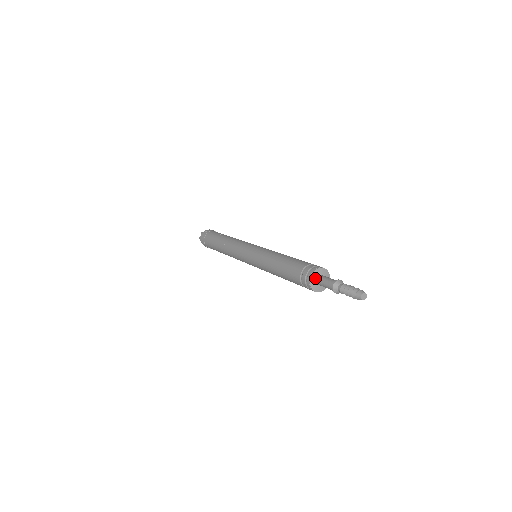
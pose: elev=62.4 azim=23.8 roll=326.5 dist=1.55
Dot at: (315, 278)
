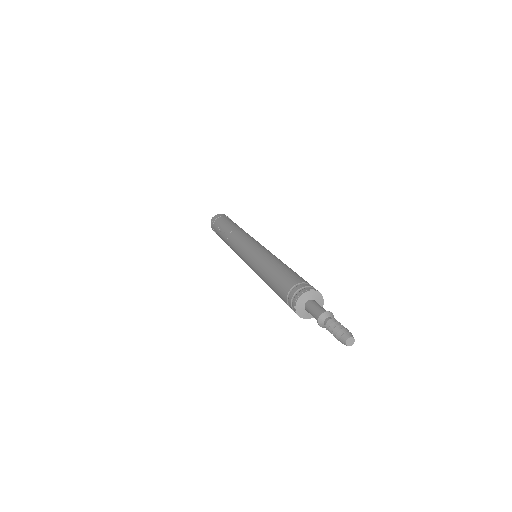
Dot at: (301, 309)
